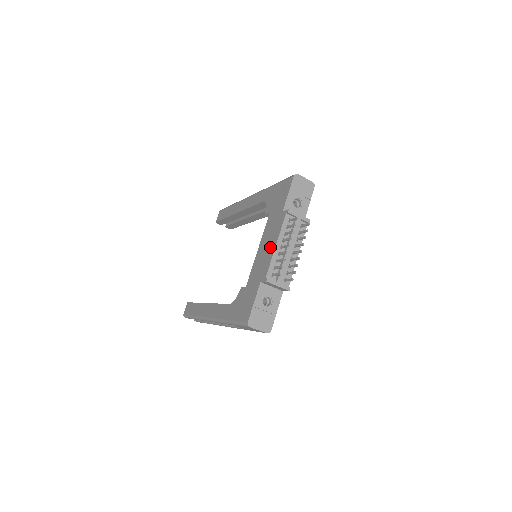
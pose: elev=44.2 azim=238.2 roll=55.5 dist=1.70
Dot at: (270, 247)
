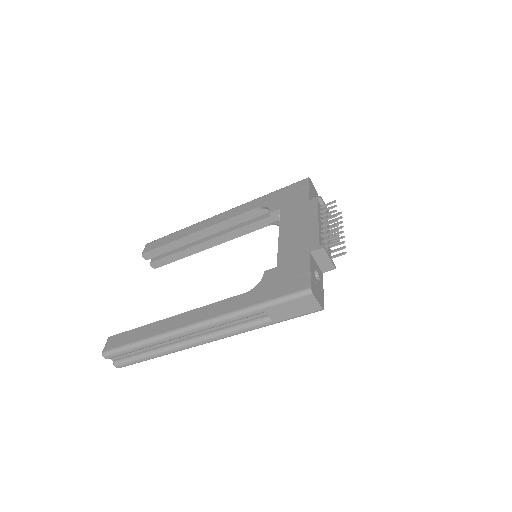
Dot at: (307, 225)
